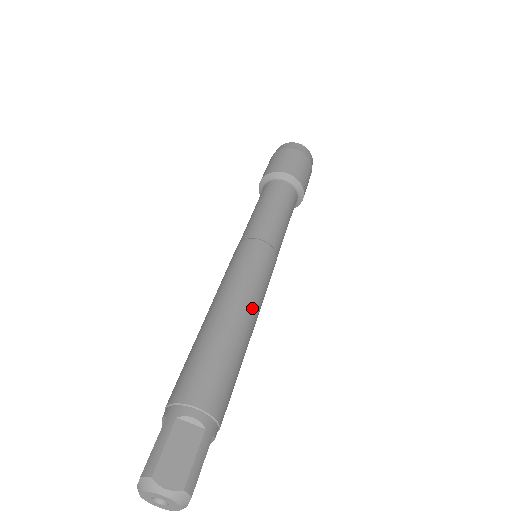
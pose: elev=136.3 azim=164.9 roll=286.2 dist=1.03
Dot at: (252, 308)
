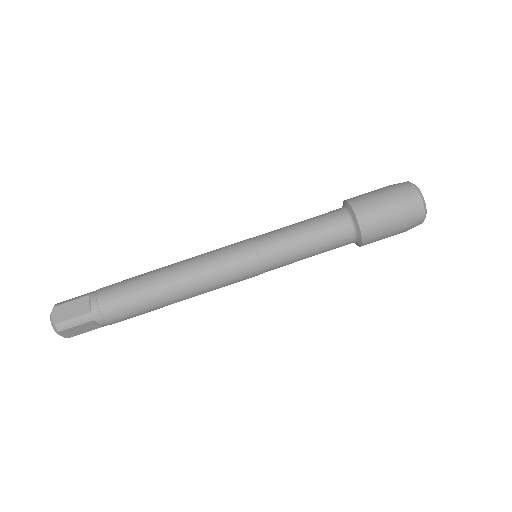
Dot at: occluded
